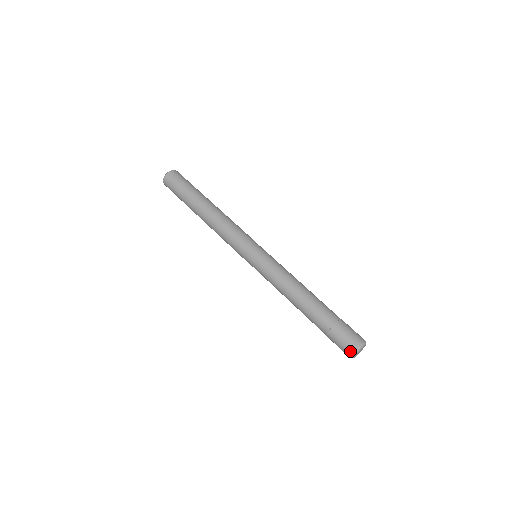
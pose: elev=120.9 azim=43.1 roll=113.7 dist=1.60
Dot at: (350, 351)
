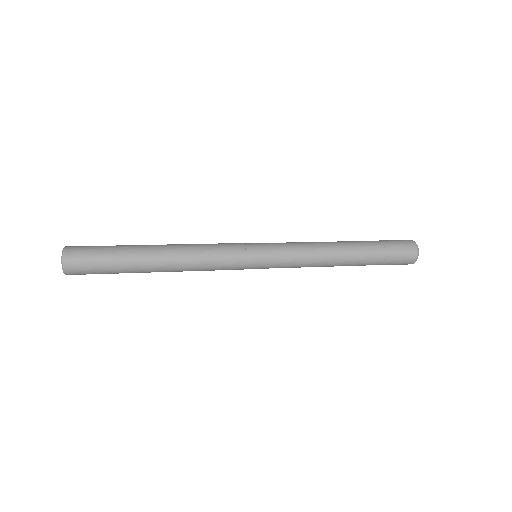
Dot at: (414, 258)
